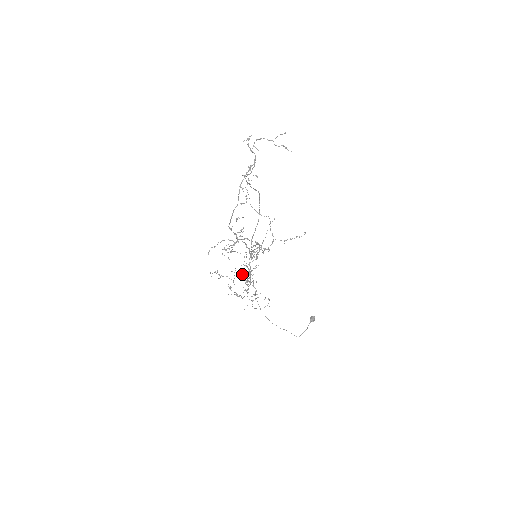
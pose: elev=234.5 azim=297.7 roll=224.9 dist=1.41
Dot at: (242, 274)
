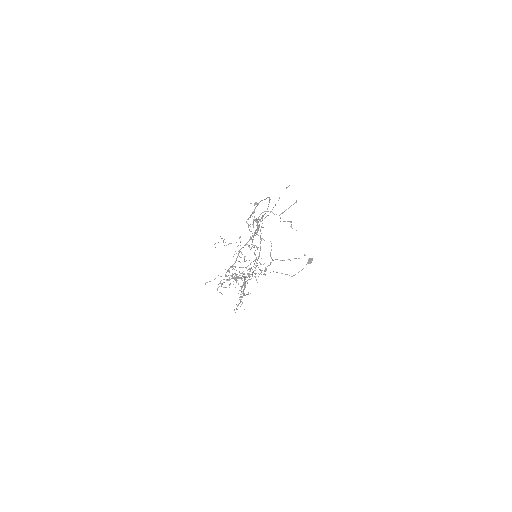
Dot at: occluded
